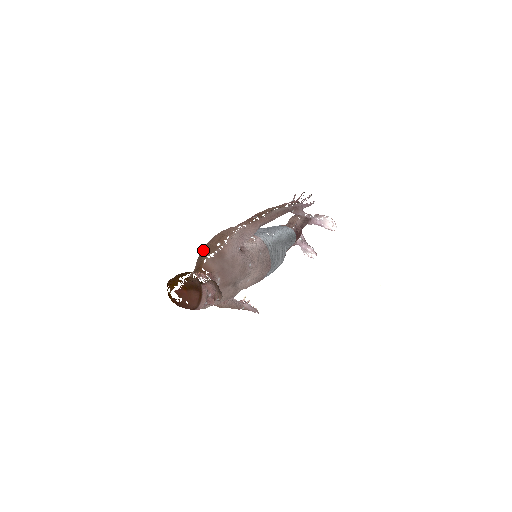
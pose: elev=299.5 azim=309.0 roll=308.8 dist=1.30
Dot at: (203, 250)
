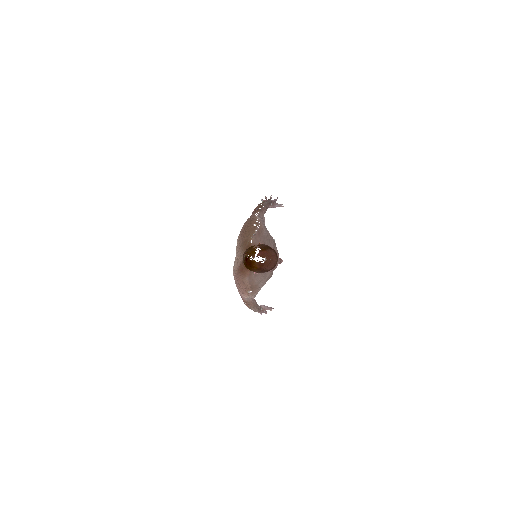
Dot at: (243, 237)
